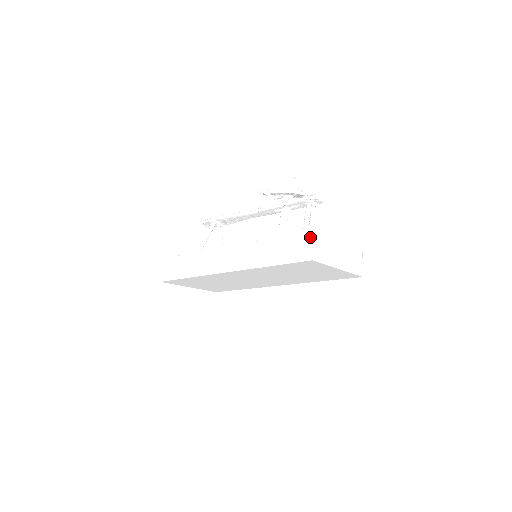
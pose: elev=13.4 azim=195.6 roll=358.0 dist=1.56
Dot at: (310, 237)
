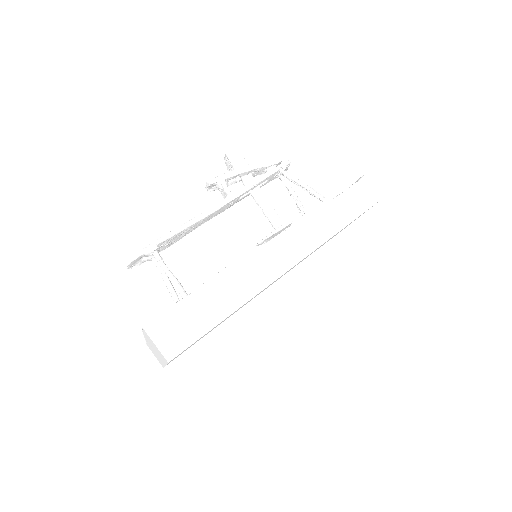
Dot at: (370, 176)
